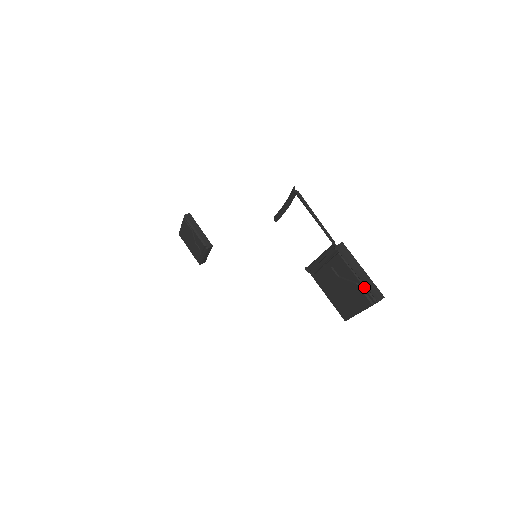
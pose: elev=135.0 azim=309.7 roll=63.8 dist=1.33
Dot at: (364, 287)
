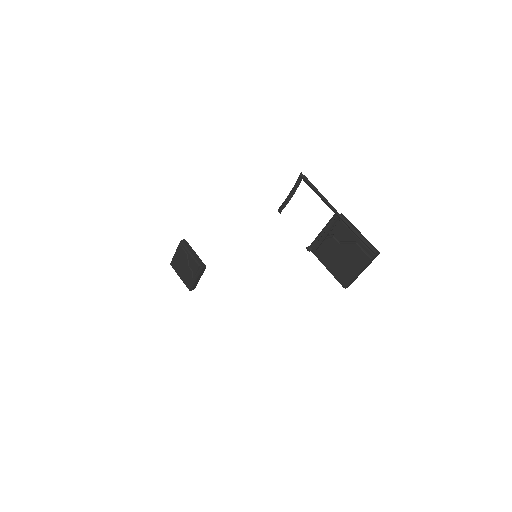
Dot at: (363, 244)
